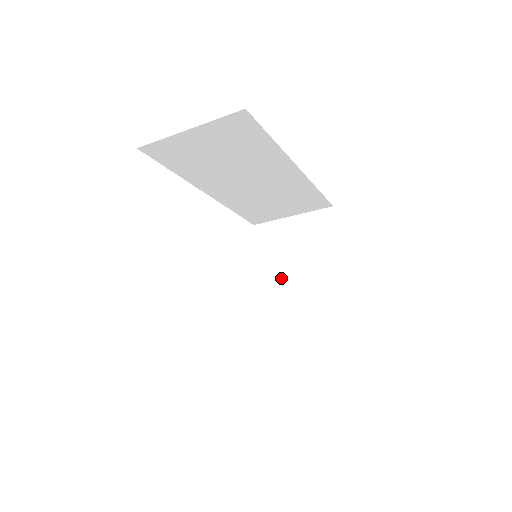
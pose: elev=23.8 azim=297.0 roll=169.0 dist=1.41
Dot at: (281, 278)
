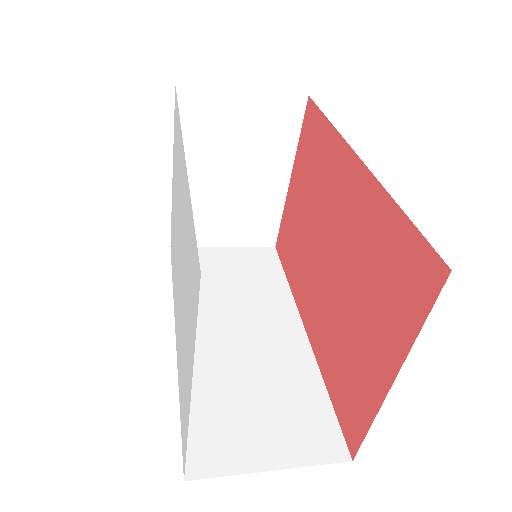
Dot at: (209, 174)
